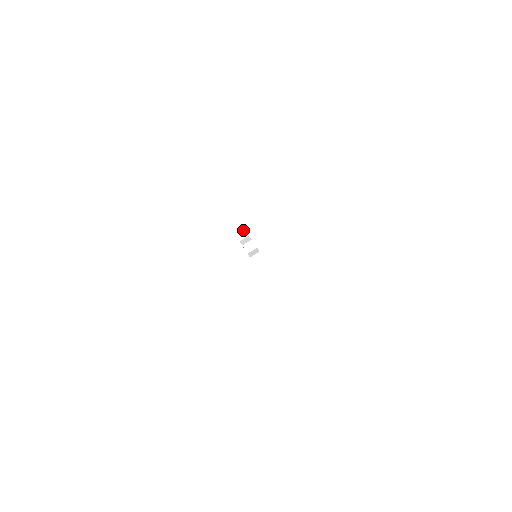
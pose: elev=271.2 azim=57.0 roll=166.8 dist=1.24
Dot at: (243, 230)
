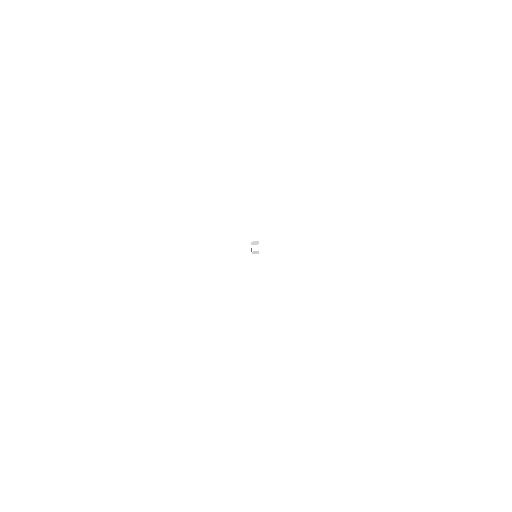
Dot at: (257, 236)
